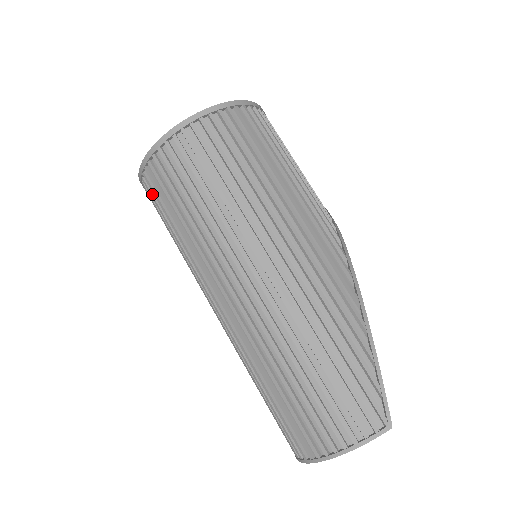
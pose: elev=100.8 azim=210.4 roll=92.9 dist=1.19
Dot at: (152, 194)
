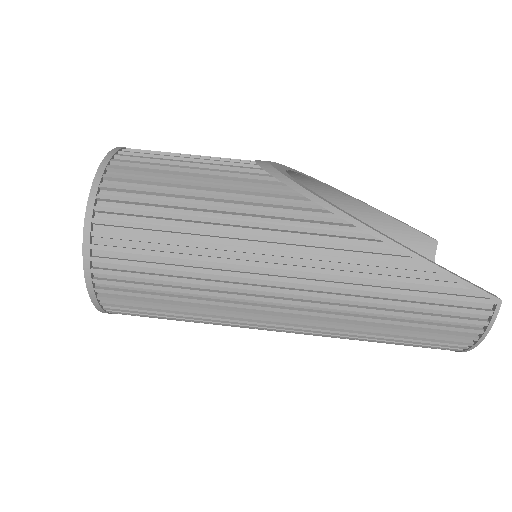
Dot at: occluded
